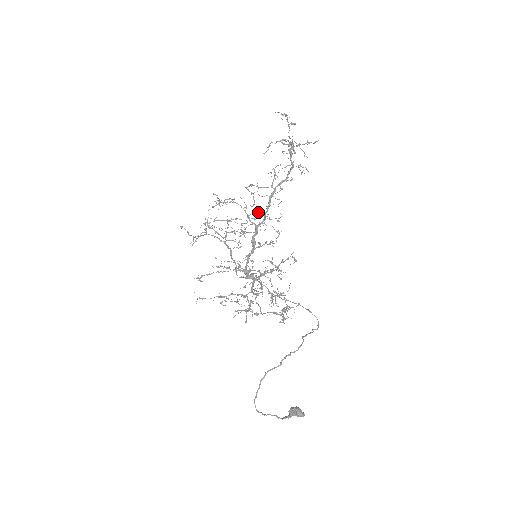
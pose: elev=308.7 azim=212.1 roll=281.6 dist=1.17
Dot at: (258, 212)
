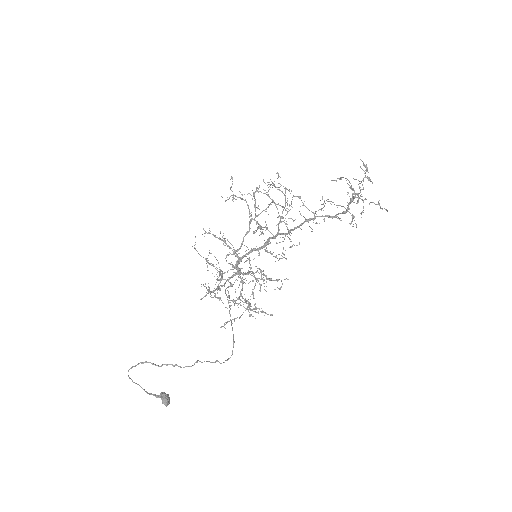
Dot at: (285, 224)
